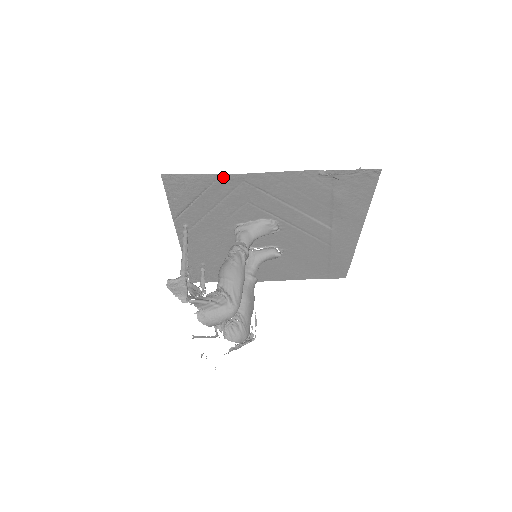
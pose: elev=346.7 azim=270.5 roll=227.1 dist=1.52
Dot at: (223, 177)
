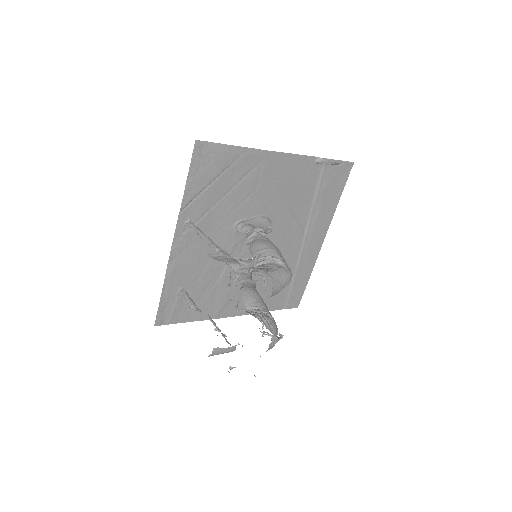
Dot at: (248, 152)
